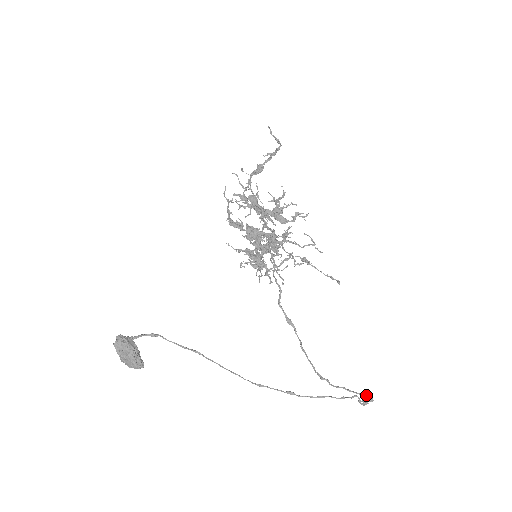
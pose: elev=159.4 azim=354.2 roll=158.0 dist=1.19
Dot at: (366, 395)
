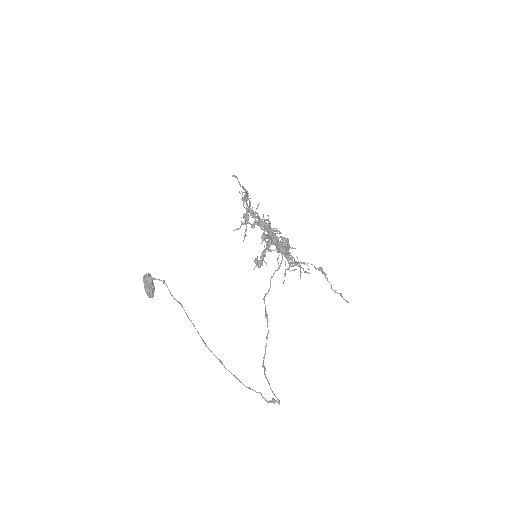
Dot at: (276, 397)
